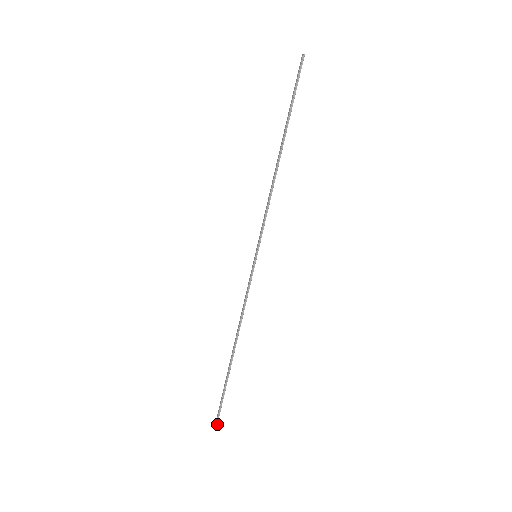
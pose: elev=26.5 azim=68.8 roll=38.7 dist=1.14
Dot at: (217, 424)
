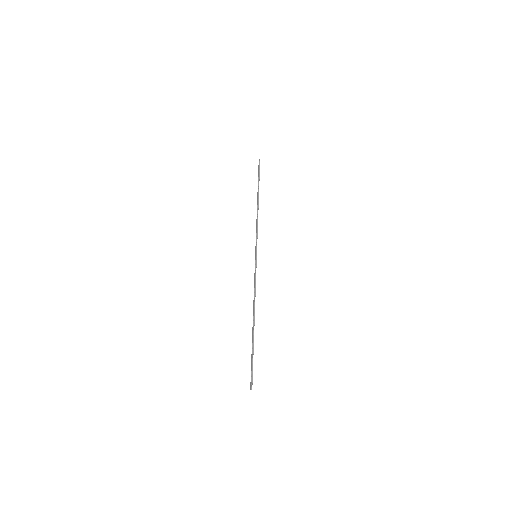
Dot at: (252, 384)
